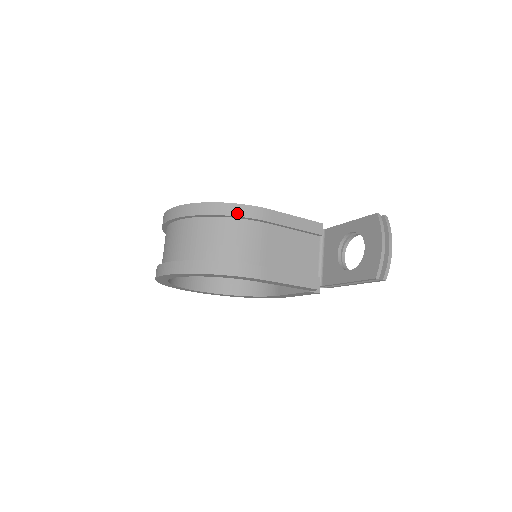
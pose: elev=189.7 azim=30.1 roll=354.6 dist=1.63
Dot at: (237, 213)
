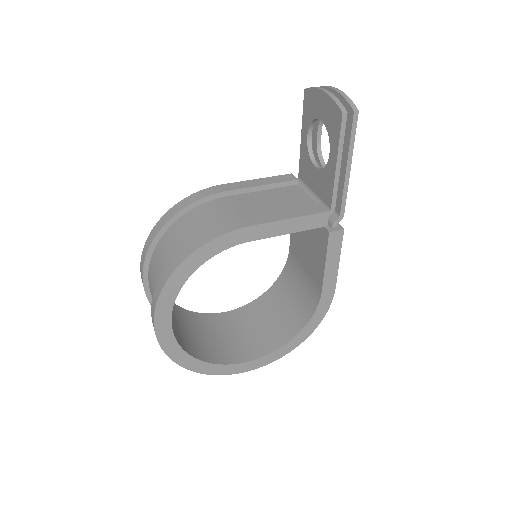
Dot at: (187, 204)
